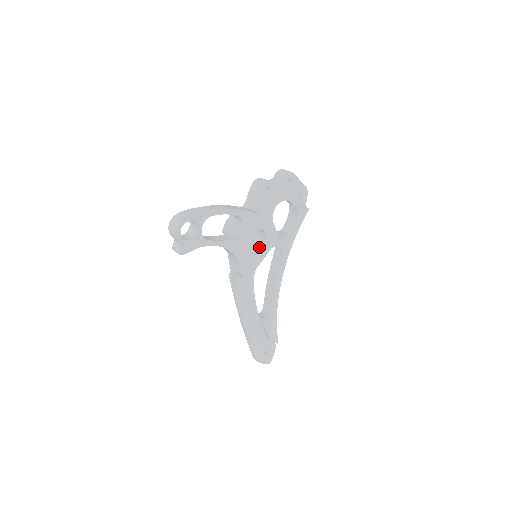
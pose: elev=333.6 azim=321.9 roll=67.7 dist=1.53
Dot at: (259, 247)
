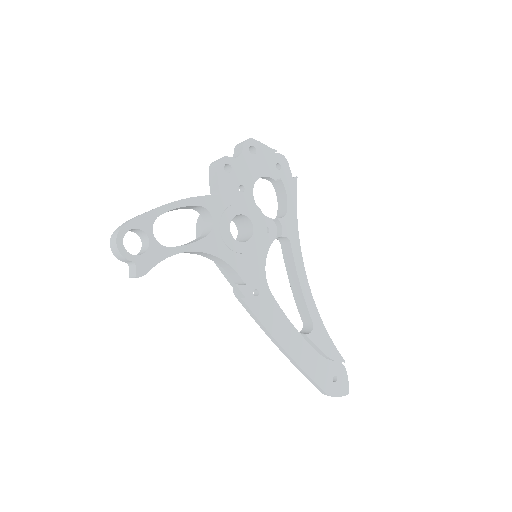
Dot at: (249, 238)
